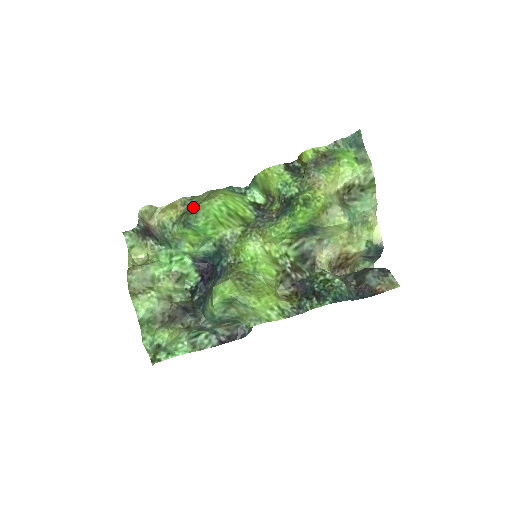
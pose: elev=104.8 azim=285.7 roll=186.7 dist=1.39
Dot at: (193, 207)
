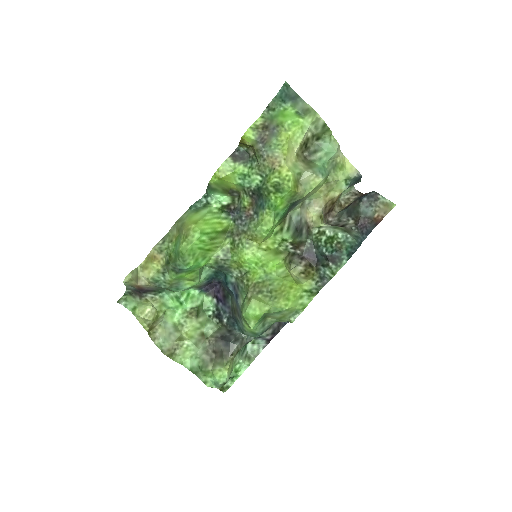
Dot at: (173, 251)
